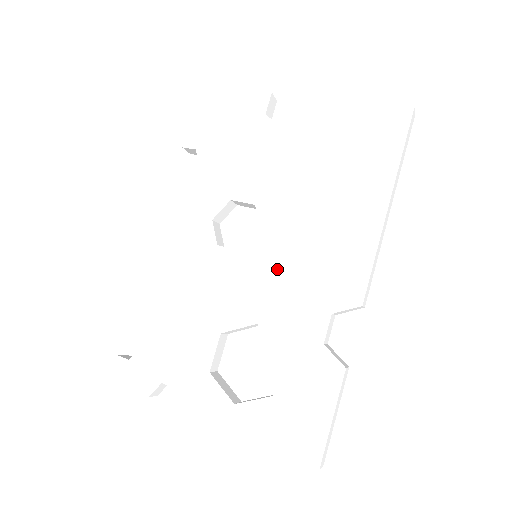
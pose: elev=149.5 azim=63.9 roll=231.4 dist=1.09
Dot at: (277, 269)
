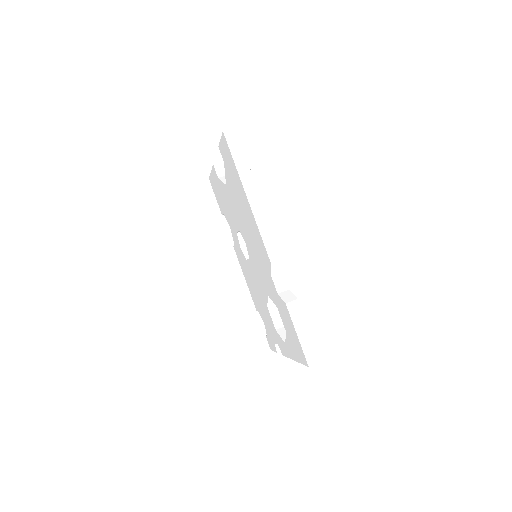
Dot at: (256, 261)
